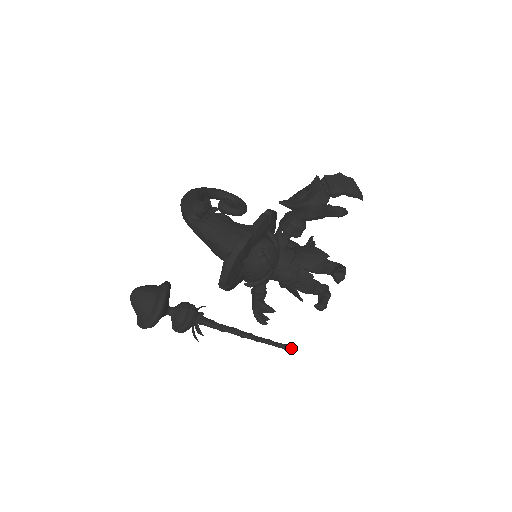
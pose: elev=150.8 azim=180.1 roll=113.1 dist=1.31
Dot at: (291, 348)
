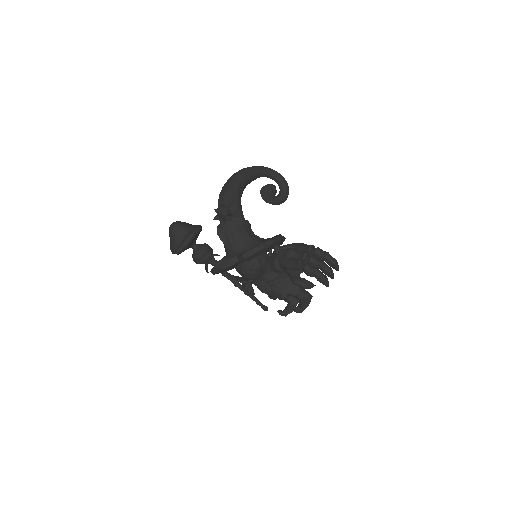
Dot at: (267, 310)
